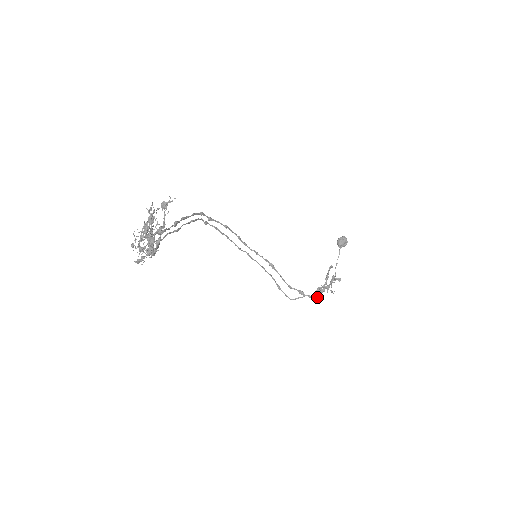
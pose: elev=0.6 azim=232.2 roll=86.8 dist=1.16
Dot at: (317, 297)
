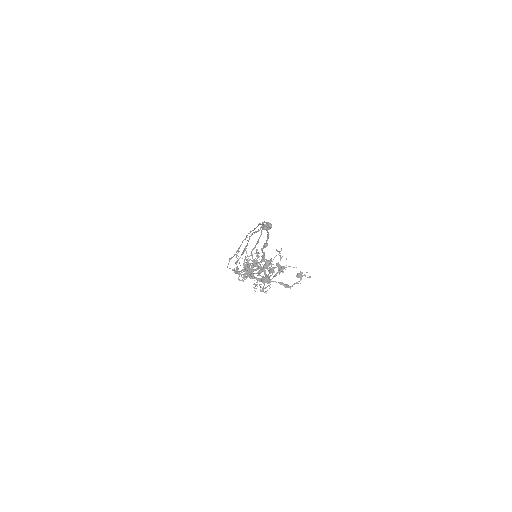
Dot at: occluded
